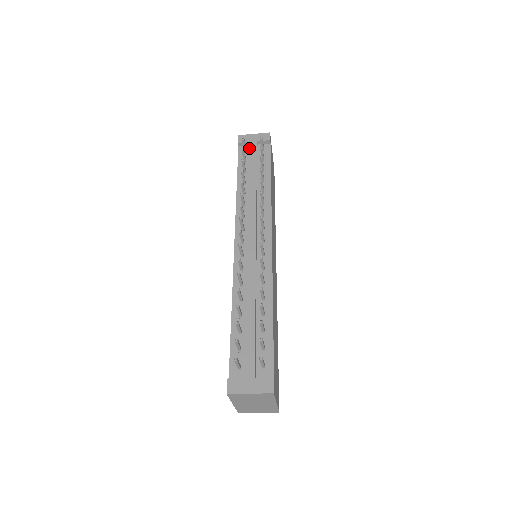
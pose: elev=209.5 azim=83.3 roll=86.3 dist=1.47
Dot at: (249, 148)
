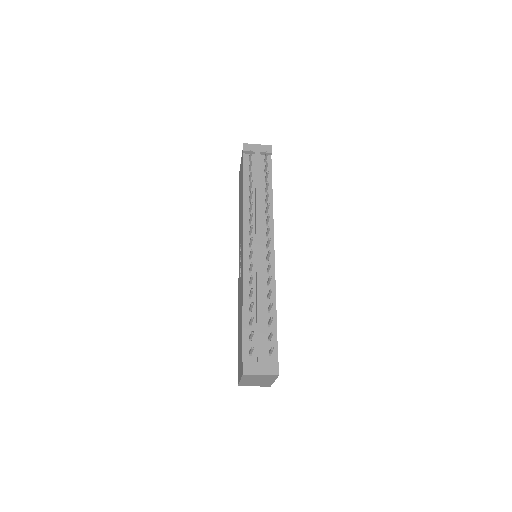
Dot at: (253, 157)
